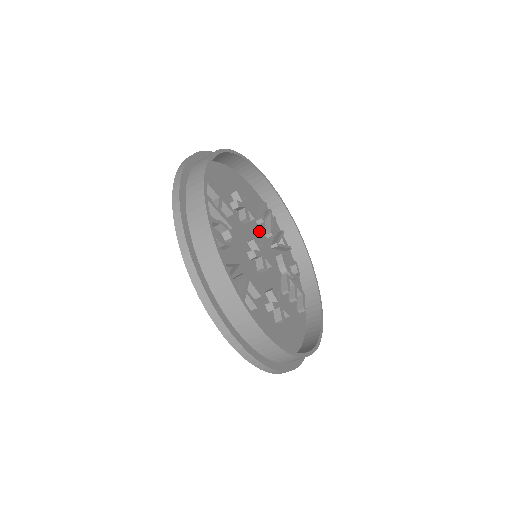
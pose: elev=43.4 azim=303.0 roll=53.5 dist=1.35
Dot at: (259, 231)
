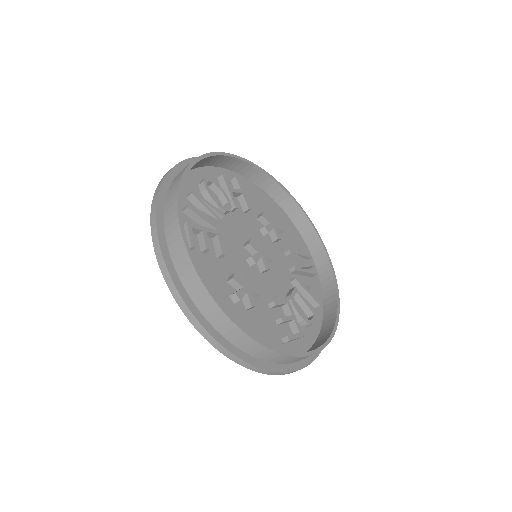
Dot at: (282, 260)
